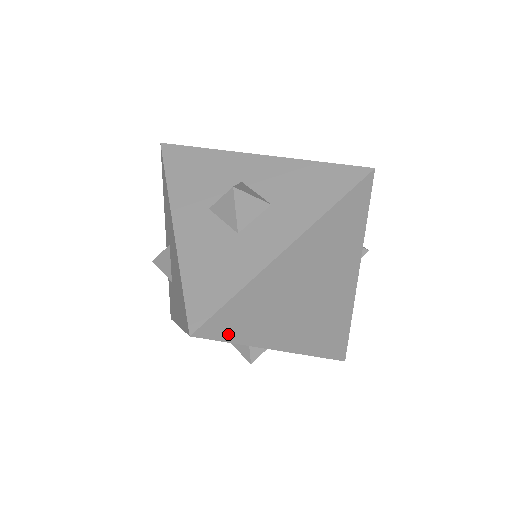
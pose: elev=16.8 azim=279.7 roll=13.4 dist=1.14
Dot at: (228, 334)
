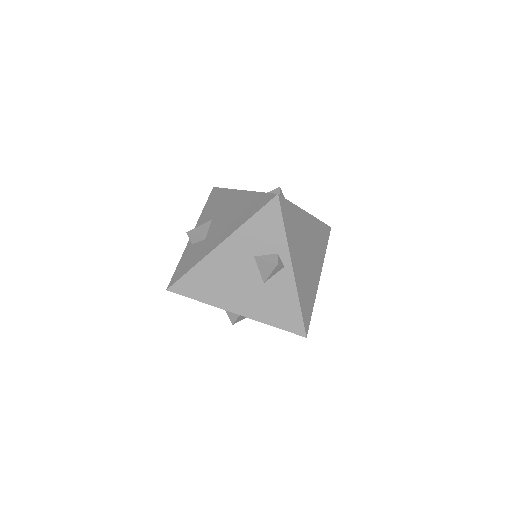
Dot at: (285, 219)
